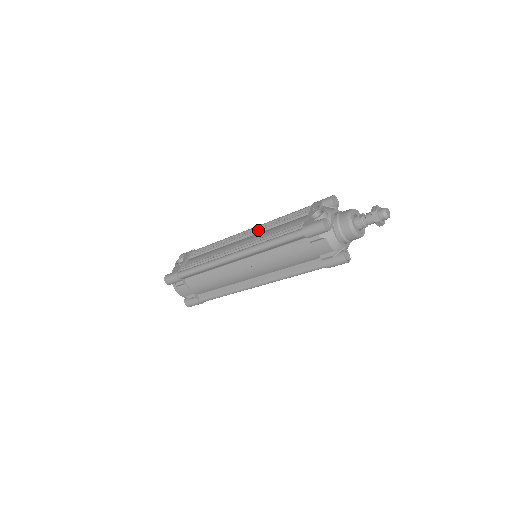
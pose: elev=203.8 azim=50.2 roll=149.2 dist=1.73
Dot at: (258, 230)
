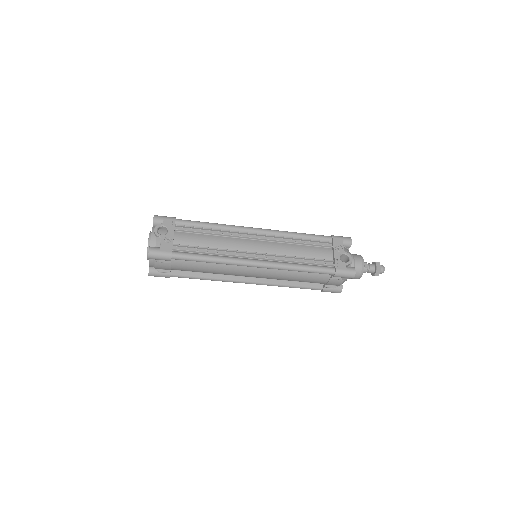
Dot at: (275, 239)
